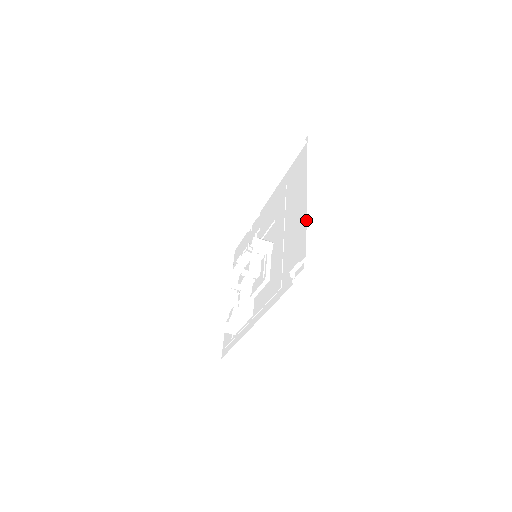
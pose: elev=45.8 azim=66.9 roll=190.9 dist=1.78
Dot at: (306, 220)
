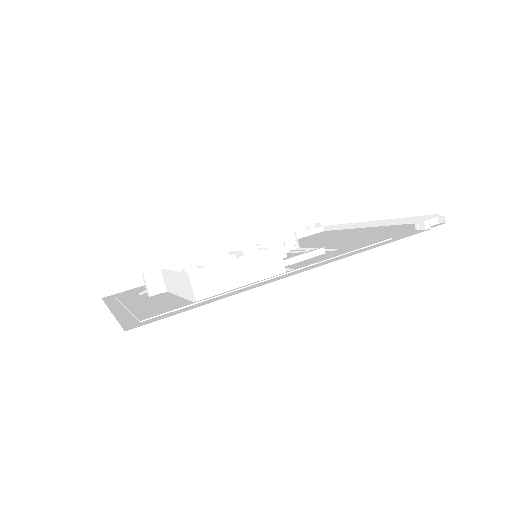
Dot at: (400, 224)
